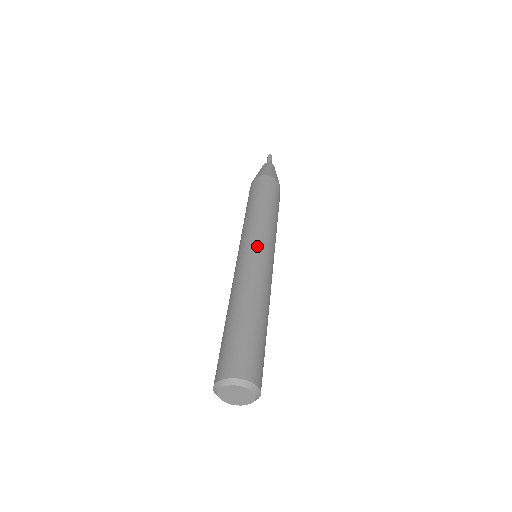
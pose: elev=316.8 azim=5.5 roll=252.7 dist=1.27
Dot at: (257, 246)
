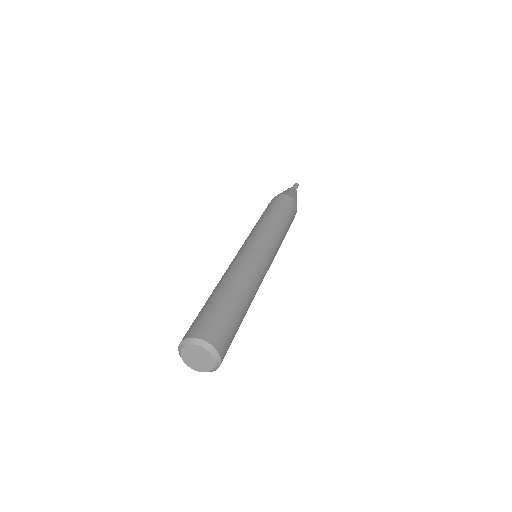
Dot at: (255, 244)
